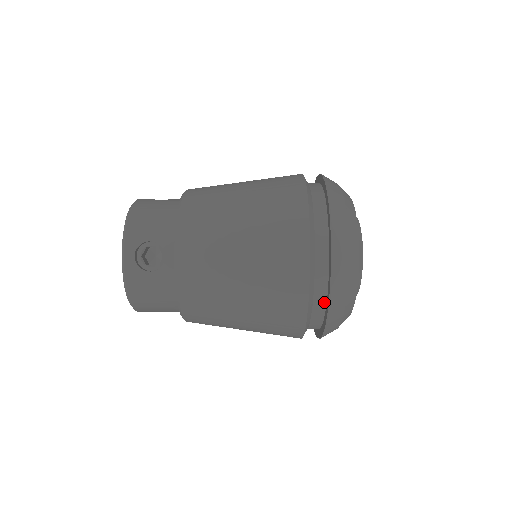
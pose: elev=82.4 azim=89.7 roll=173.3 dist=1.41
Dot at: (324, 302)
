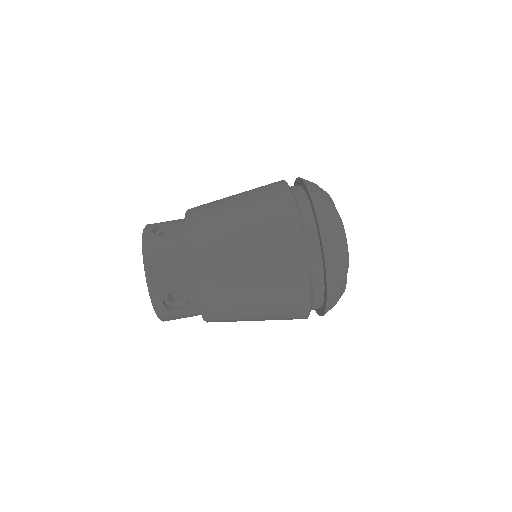
Dot at: (313, 220)
